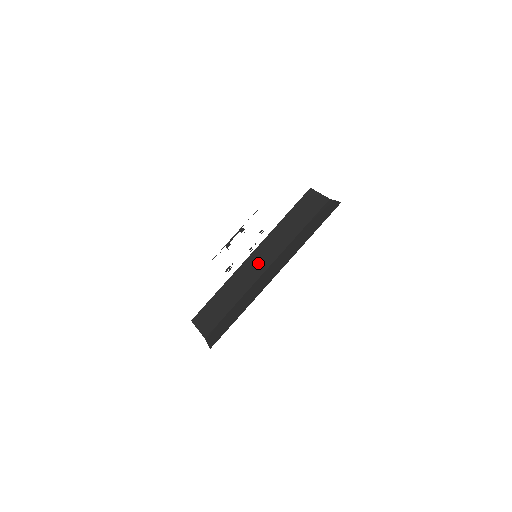
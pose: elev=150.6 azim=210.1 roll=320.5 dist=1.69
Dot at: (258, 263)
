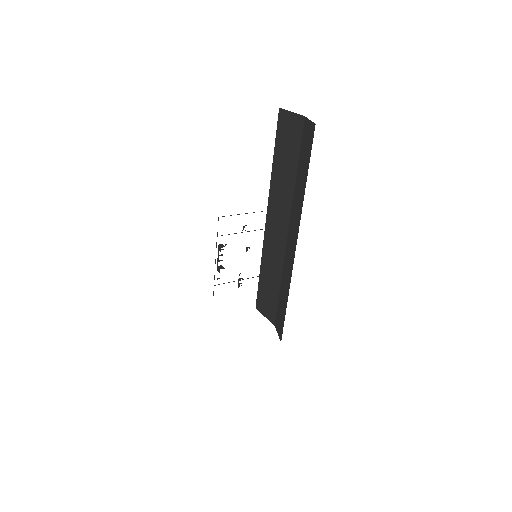
Dot at: (277, 230)
